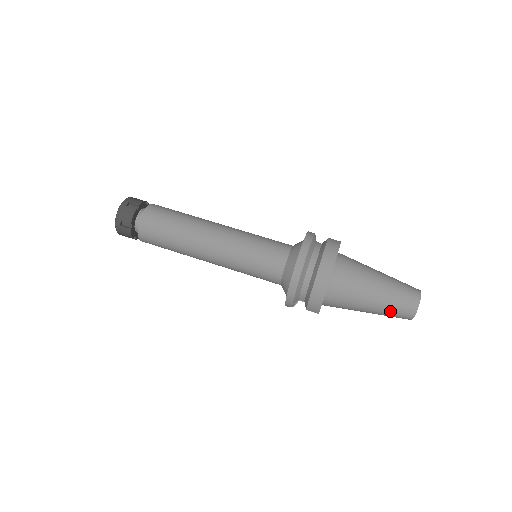
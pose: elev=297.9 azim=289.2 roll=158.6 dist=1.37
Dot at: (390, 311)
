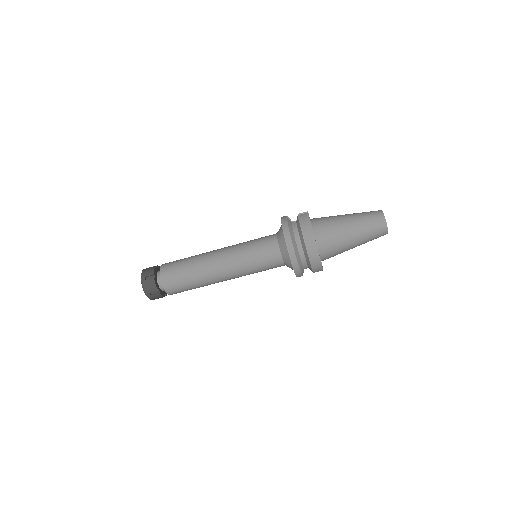
Dot at: (370, 239)
